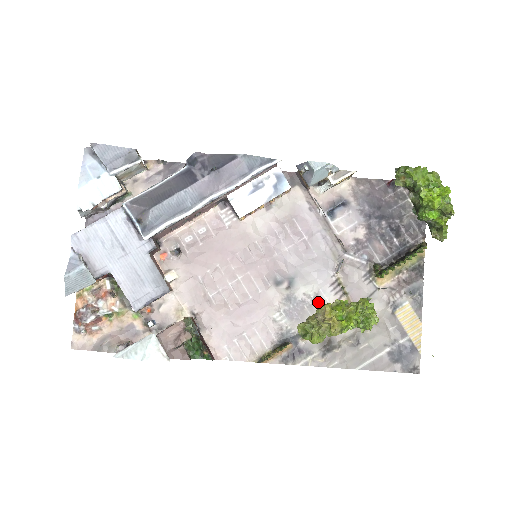
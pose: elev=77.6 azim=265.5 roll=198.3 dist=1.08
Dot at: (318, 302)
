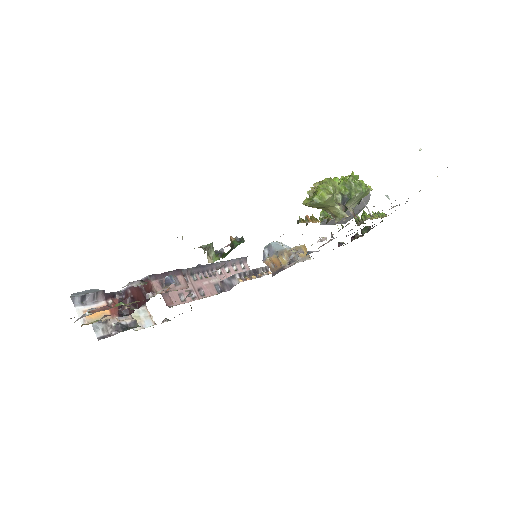
Dot at: occluded
